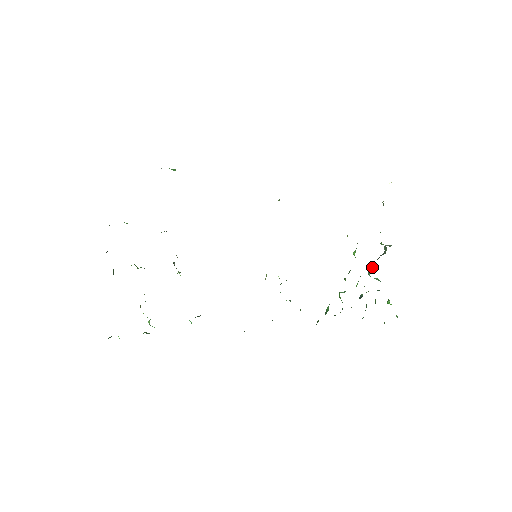
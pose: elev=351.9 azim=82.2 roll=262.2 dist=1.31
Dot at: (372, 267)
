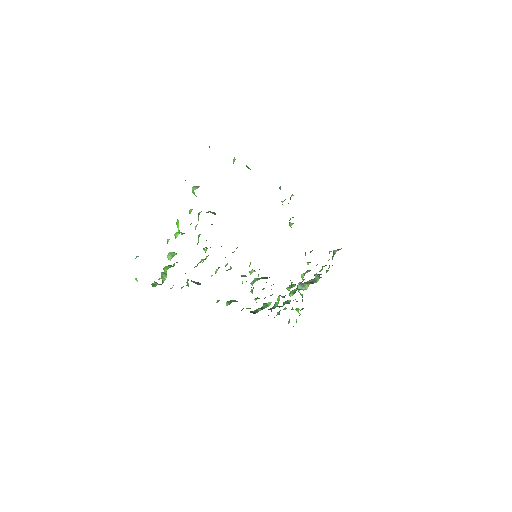
Dot at: (304, 286)
